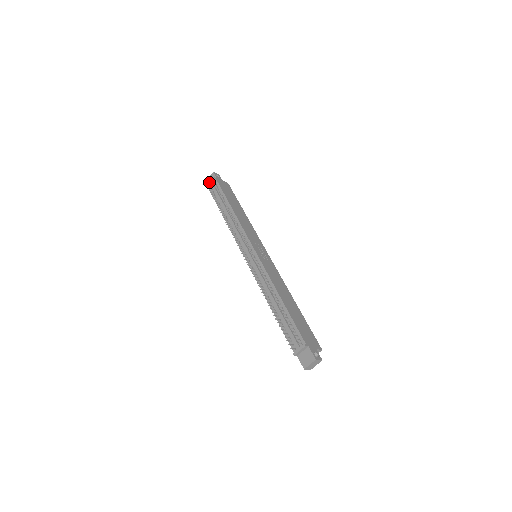
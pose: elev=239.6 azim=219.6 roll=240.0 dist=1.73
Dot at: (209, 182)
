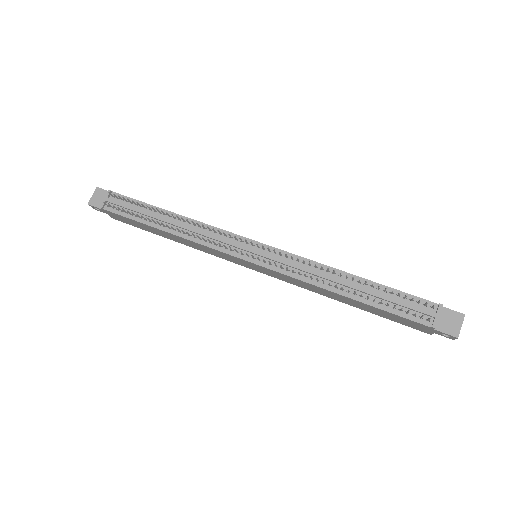
Dot at: (97, 203)
